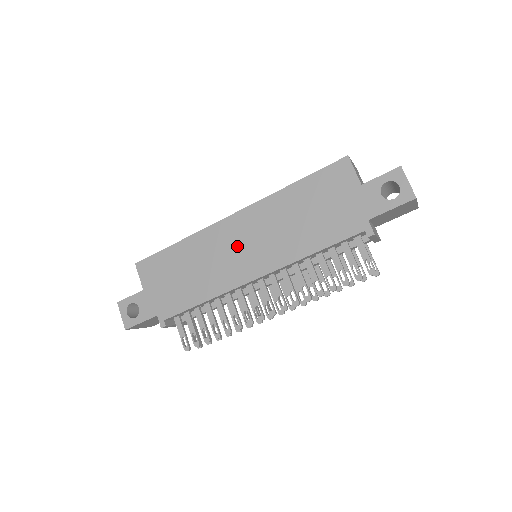
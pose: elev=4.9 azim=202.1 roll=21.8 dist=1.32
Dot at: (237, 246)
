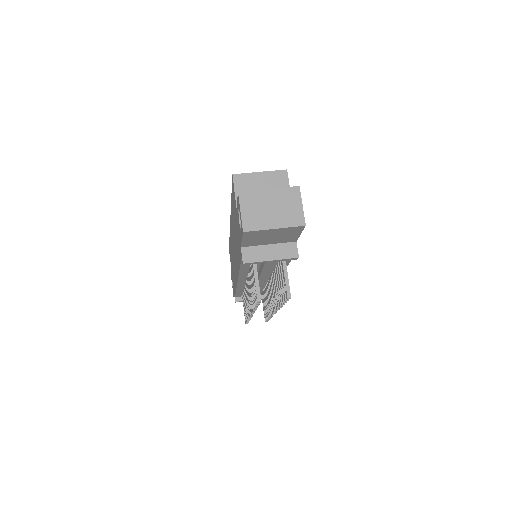
Dot at: (233, 250)
